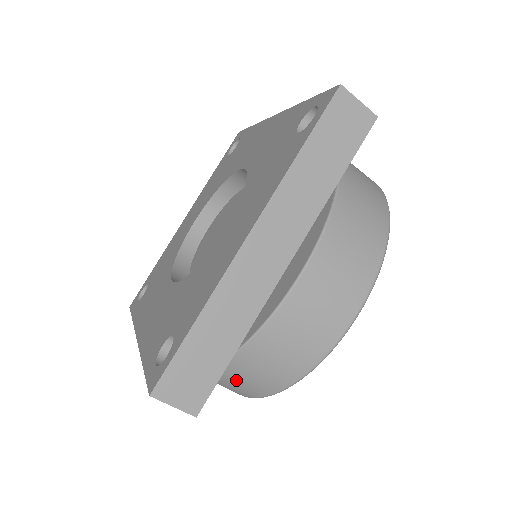
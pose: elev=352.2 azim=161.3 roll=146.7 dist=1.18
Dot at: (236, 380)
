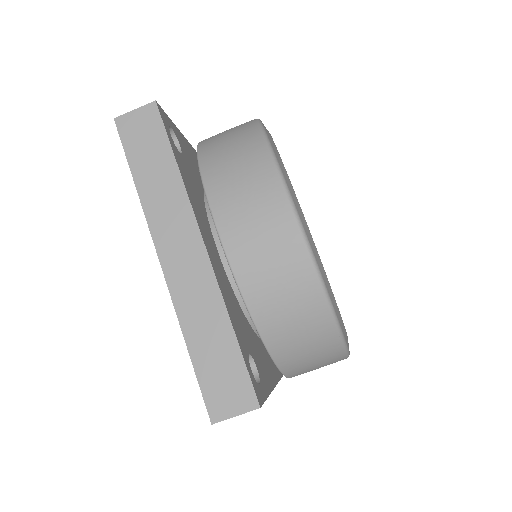
Dot at: (301, 352)
